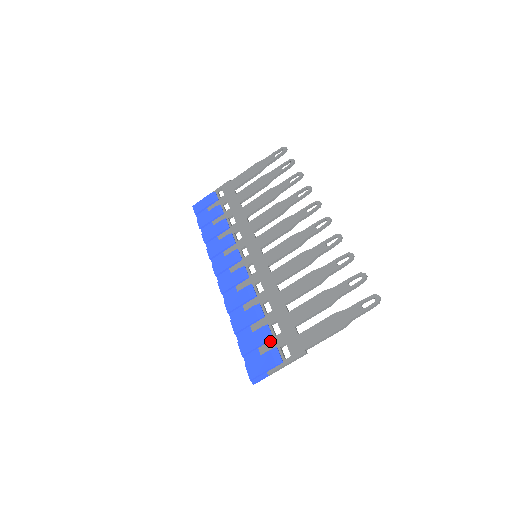
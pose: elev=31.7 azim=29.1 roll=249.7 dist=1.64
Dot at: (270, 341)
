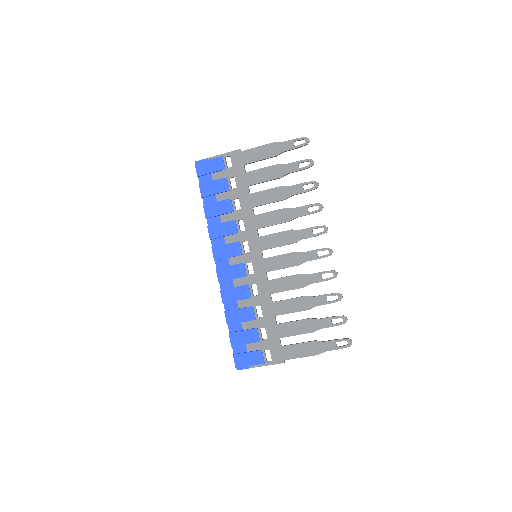
Dot at: (257, 342)
